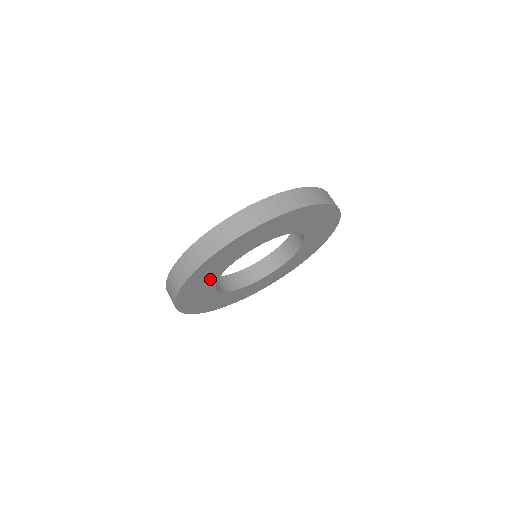
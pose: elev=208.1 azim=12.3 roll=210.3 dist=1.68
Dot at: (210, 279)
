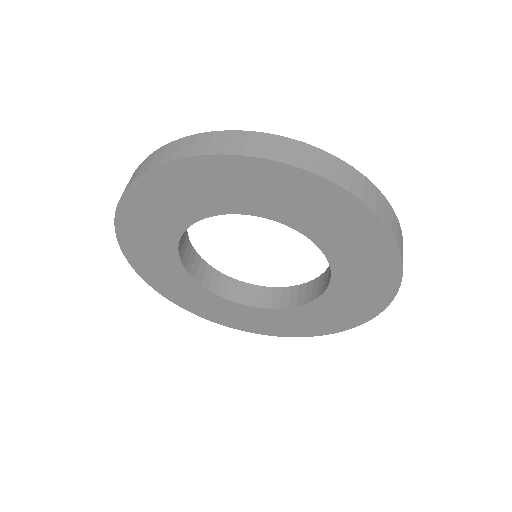
Dot at: (170, 266)
